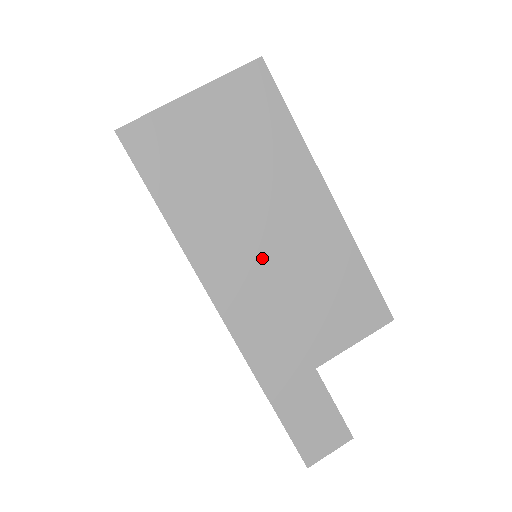
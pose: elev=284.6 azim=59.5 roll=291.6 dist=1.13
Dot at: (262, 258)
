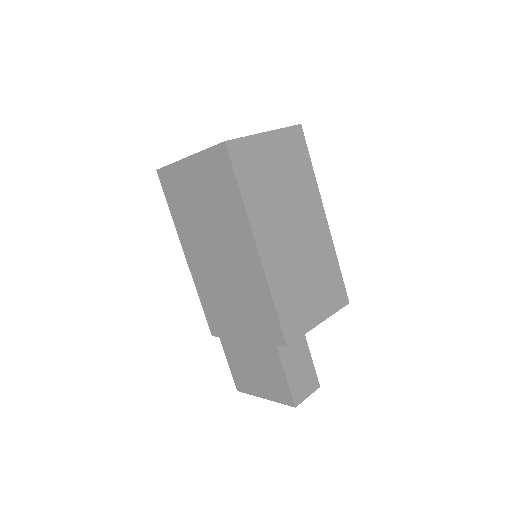
Dot at: (292, 248)
